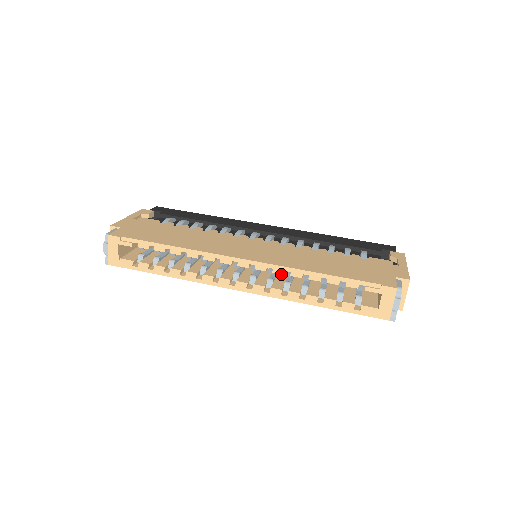
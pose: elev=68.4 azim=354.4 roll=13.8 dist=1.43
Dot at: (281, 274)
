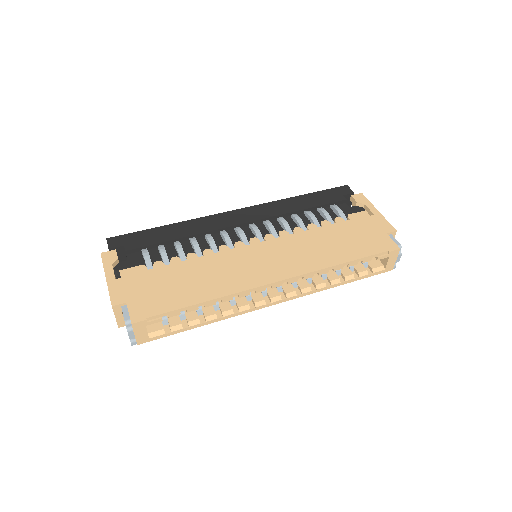
Dot at: occluded
